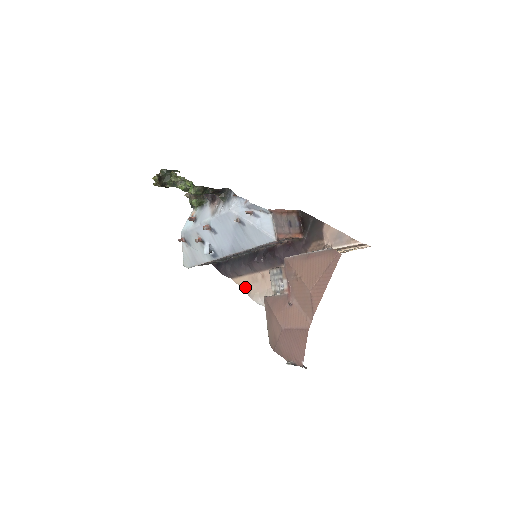
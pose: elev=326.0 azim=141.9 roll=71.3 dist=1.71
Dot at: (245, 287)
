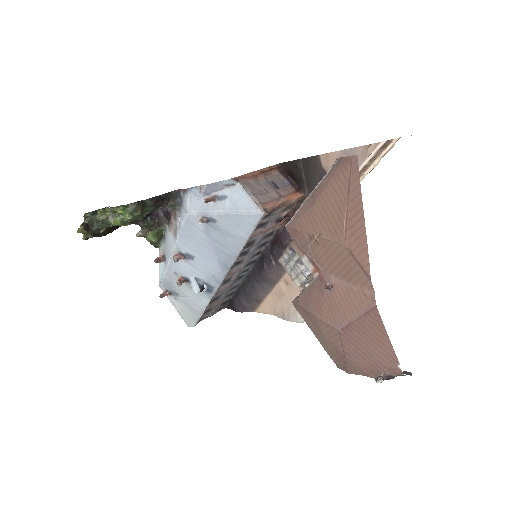
Dot at: (274, 311)
